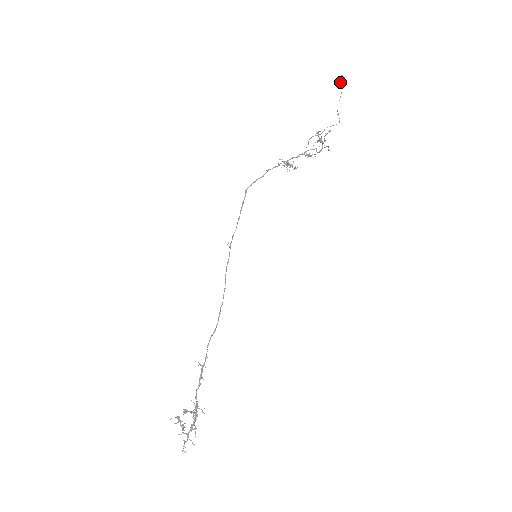
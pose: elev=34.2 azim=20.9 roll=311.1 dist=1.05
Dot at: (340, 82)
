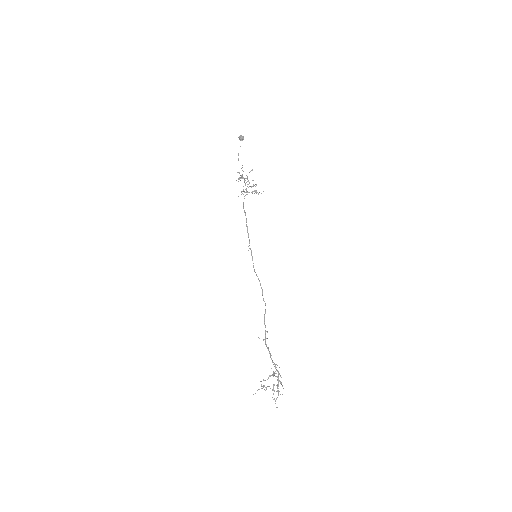
Dot at: (242, 140)
